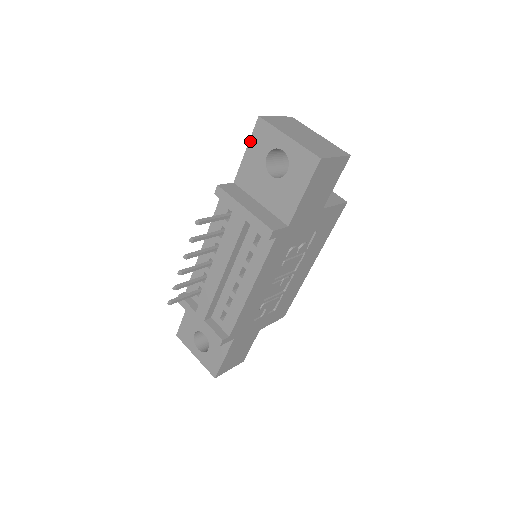
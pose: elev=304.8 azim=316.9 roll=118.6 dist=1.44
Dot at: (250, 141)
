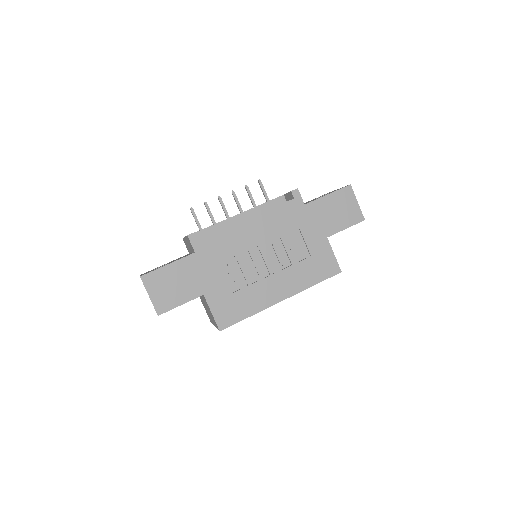
Dot at: occluded
